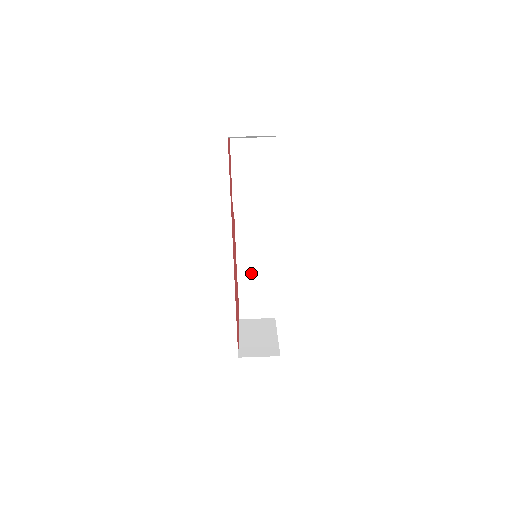
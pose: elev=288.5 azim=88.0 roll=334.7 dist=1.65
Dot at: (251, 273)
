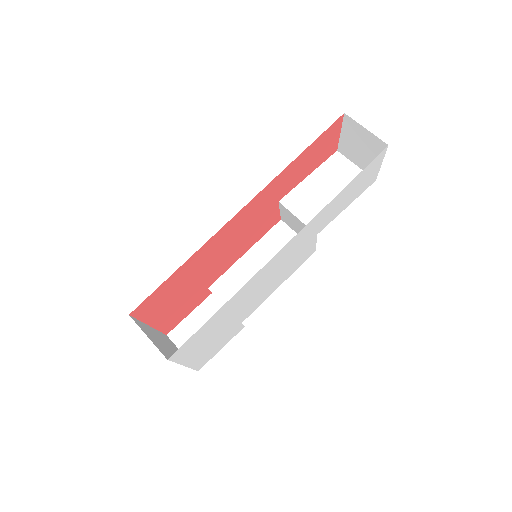
Dot at: (229, 292)
